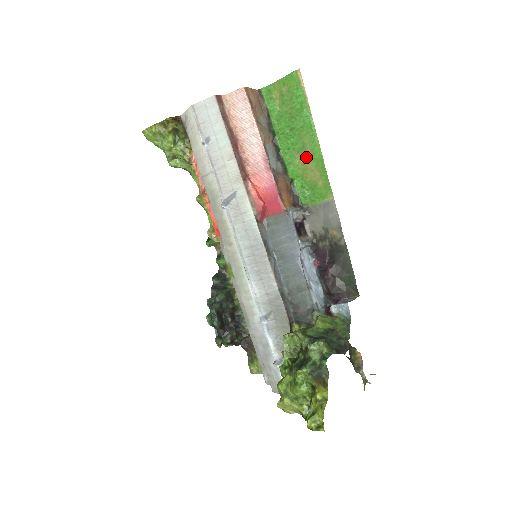
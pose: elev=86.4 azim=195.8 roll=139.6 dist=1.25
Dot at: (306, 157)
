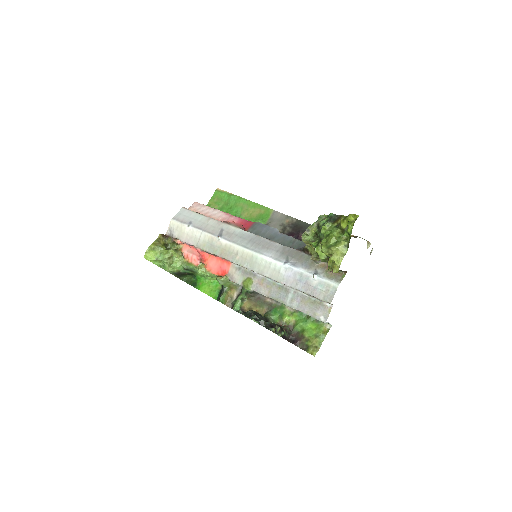
Dot at: (247, 210)
